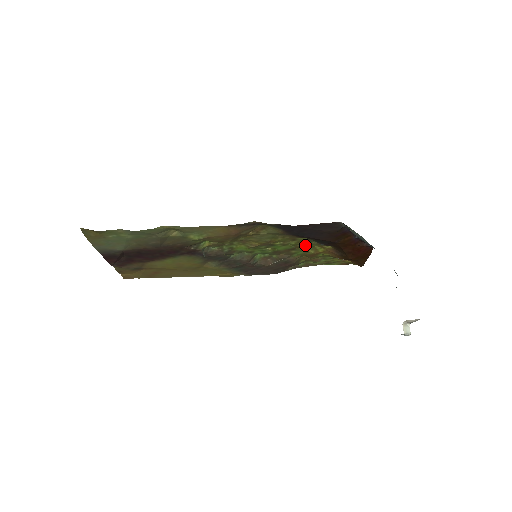
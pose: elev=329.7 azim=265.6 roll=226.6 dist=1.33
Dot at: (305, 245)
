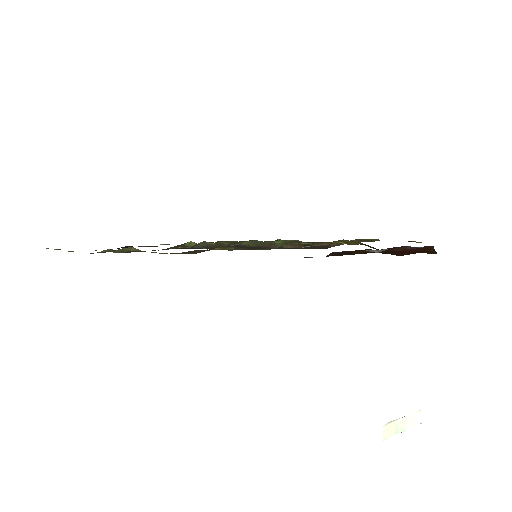
Dot at: occluded
